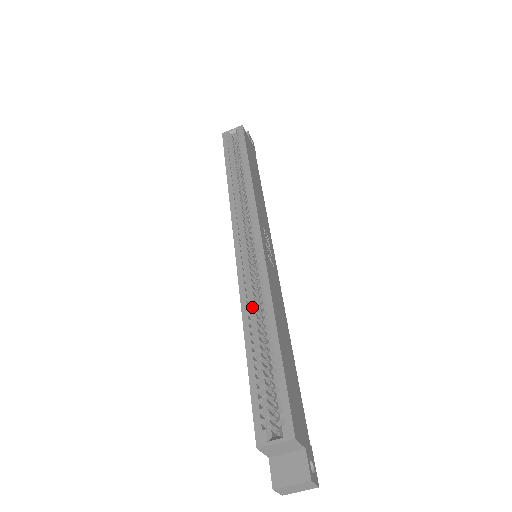
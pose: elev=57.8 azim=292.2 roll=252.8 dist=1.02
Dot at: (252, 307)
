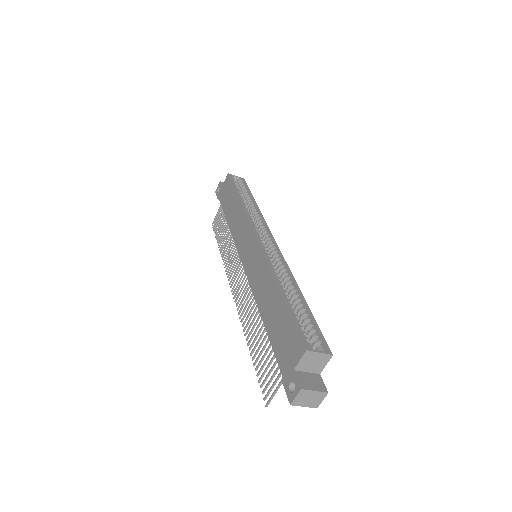
Dot at: (279, 276)
